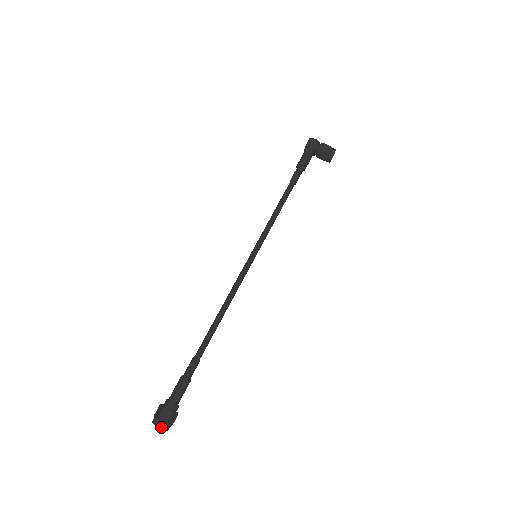
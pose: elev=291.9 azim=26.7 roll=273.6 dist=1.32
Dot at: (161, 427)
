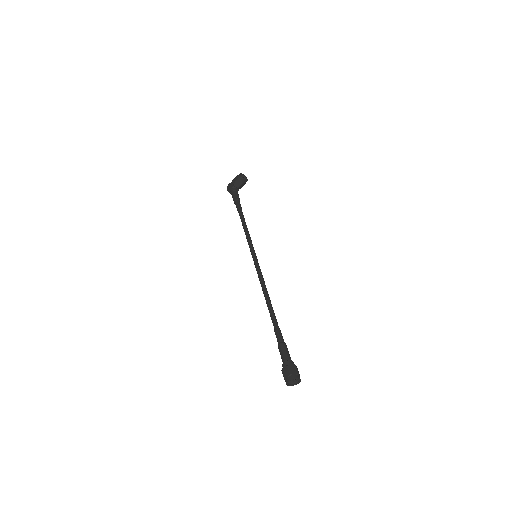
Dot at: (290, 380)
